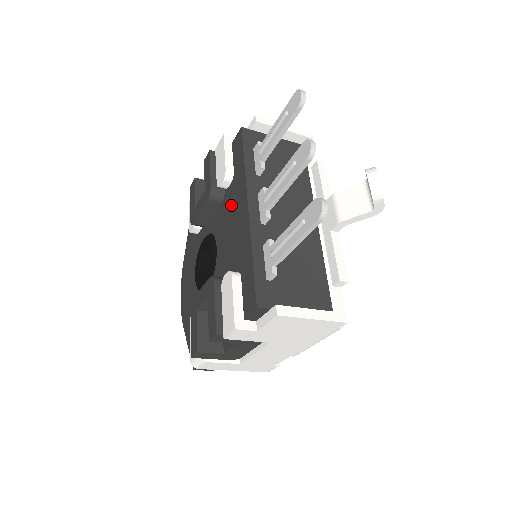
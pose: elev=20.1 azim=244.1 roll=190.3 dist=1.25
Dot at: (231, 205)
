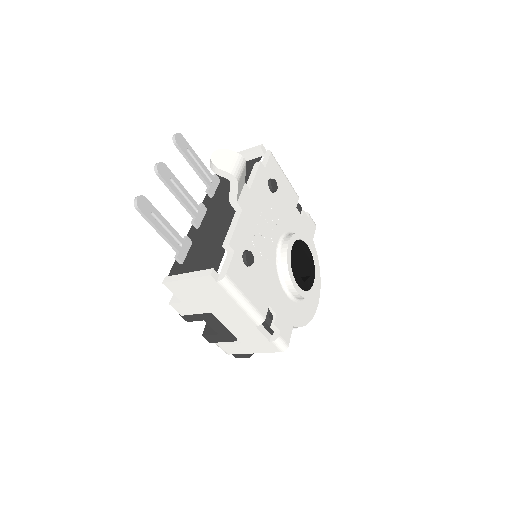
Dot at: occluded
